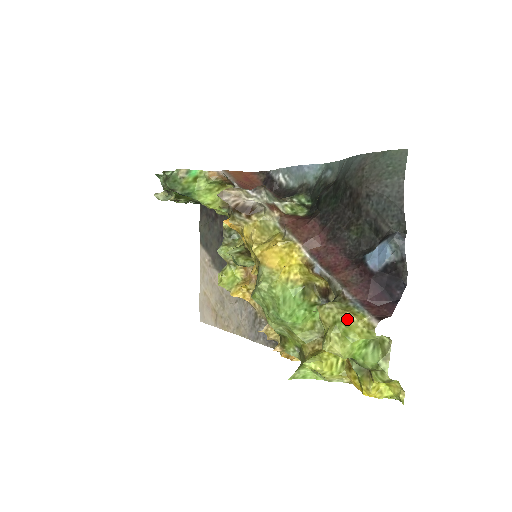
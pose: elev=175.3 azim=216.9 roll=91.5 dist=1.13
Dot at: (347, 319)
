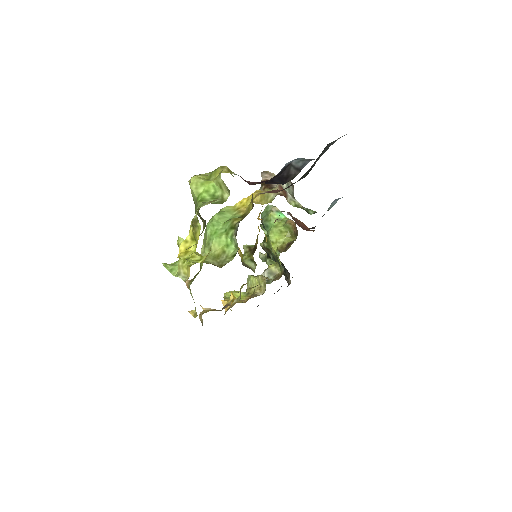
Dot at: (221, 167)
